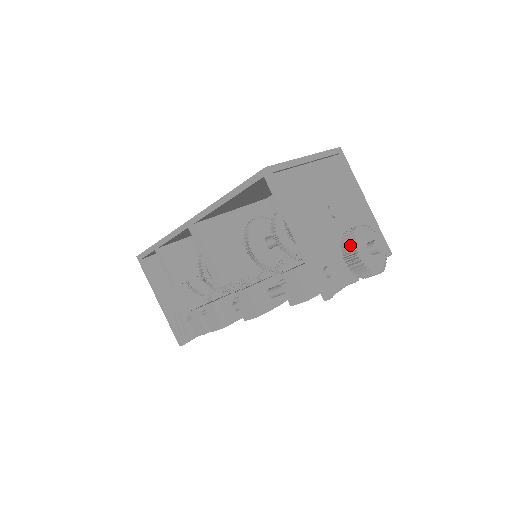
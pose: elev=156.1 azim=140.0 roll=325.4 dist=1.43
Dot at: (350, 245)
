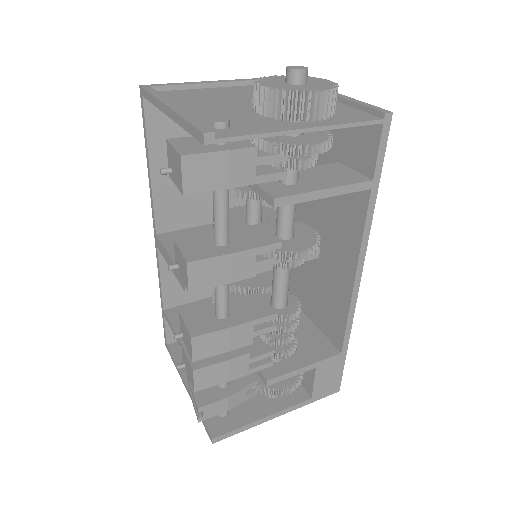
Dot at: occluded
